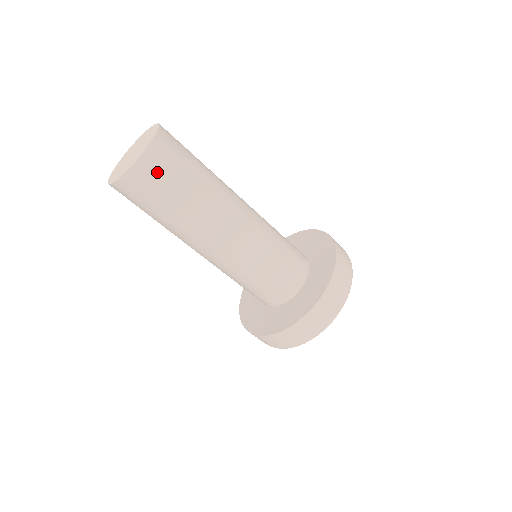
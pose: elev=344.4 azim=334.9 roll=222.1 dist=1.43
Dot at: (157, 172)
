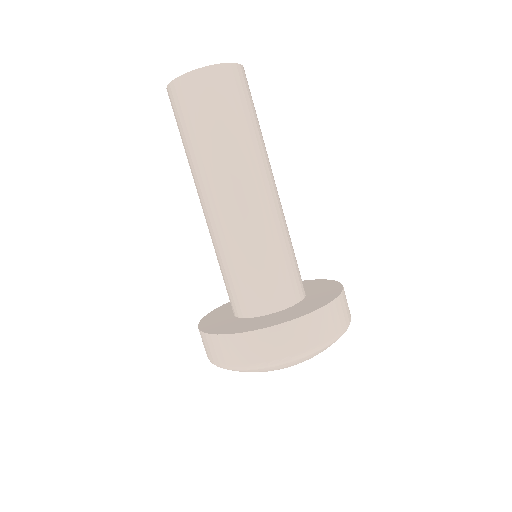
Dot at: (183, 101)
